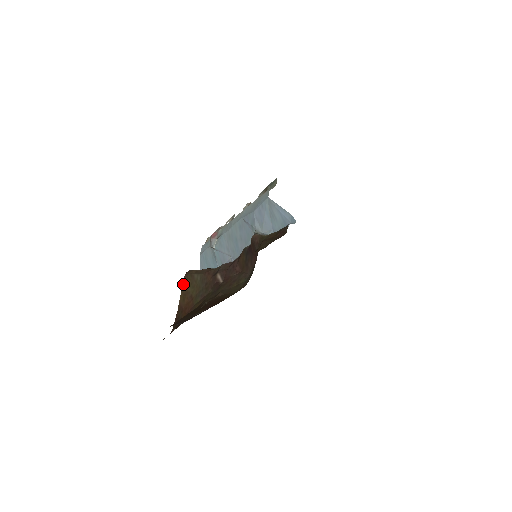
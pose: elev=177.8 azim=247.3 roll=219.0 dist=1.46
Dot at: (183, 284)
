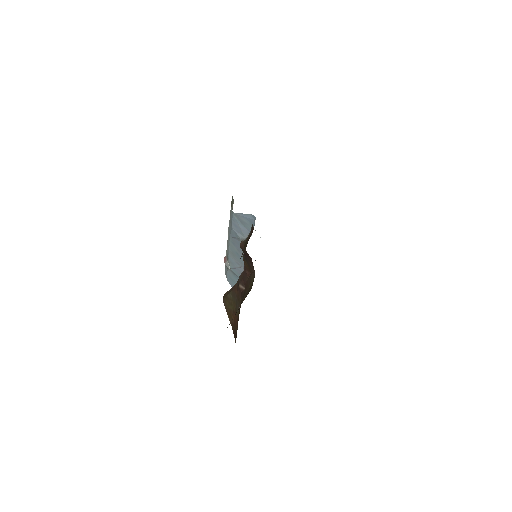
Dot at: (225, 307)
